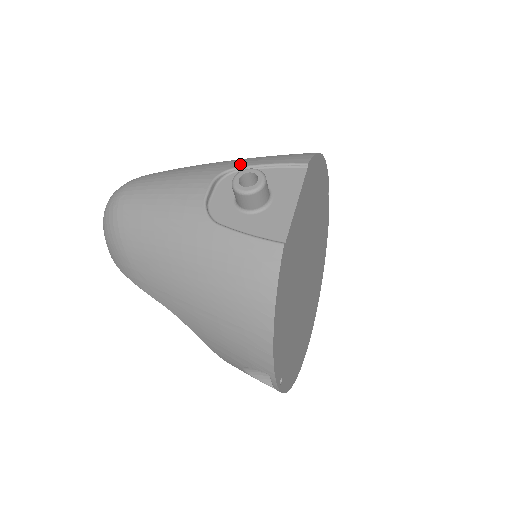
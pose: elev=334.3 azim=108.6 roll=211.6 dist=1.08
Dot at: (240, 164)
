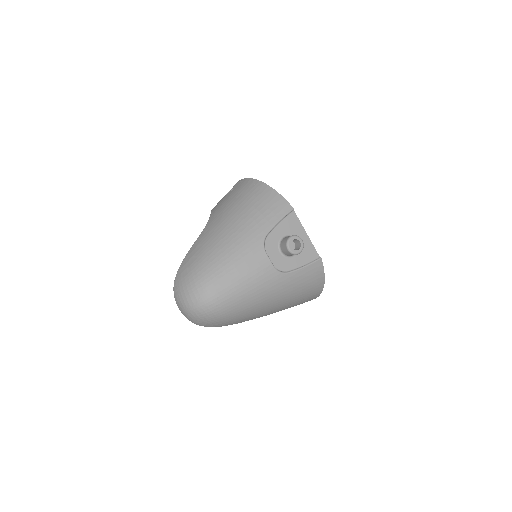
Dot at: (264, 232)
